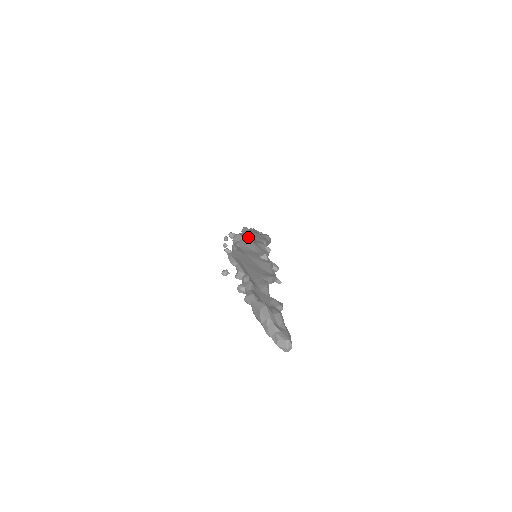
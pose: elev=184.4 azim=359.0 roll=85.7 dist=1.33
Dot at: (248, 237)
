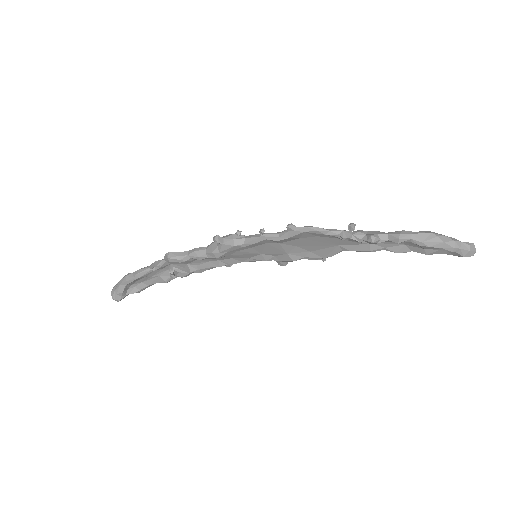
Dot at: occluded
